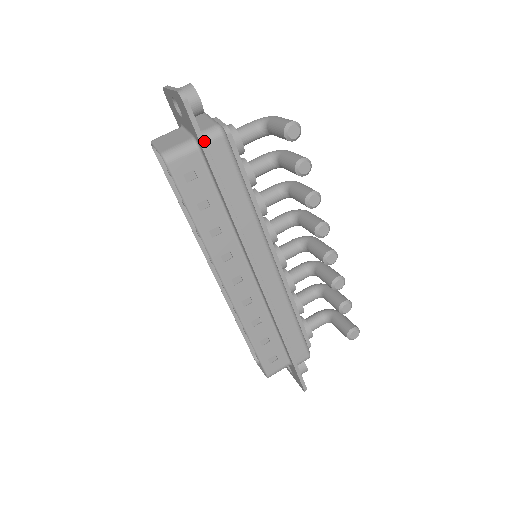
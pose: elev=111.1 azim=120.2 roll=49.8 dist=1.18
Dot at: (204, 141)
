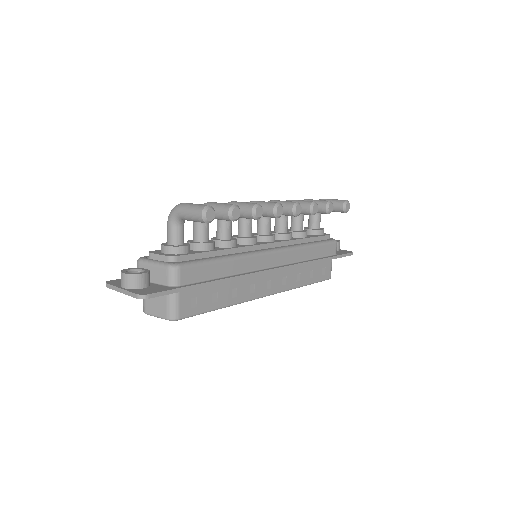
Dot at: (180, 288)
